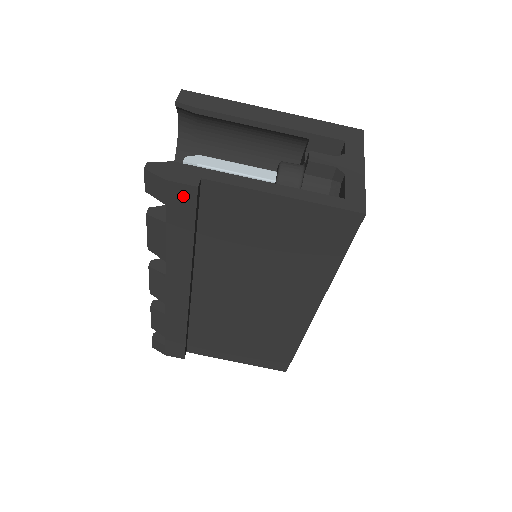
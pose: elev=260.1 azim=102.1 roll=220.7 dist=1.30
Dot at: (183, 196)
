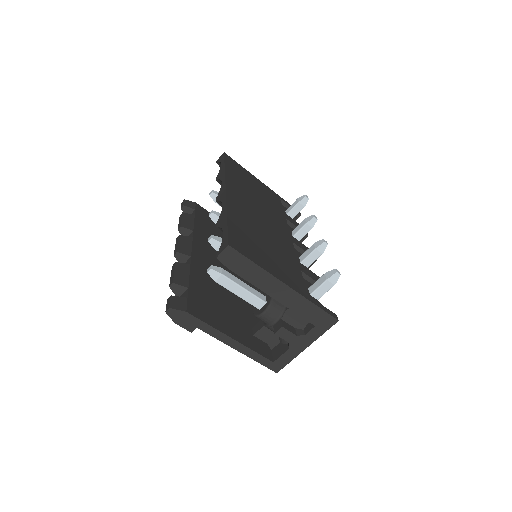
Dot at: occluded
